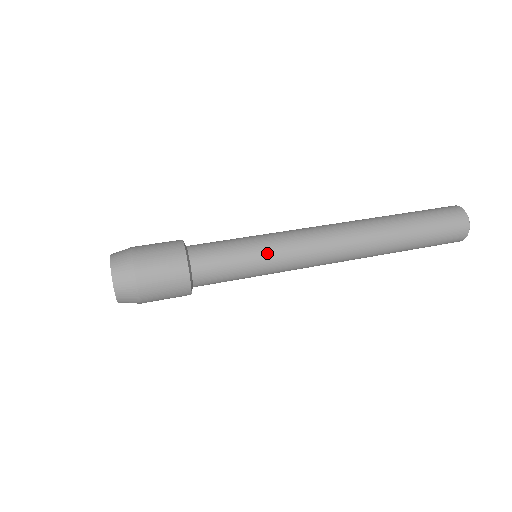
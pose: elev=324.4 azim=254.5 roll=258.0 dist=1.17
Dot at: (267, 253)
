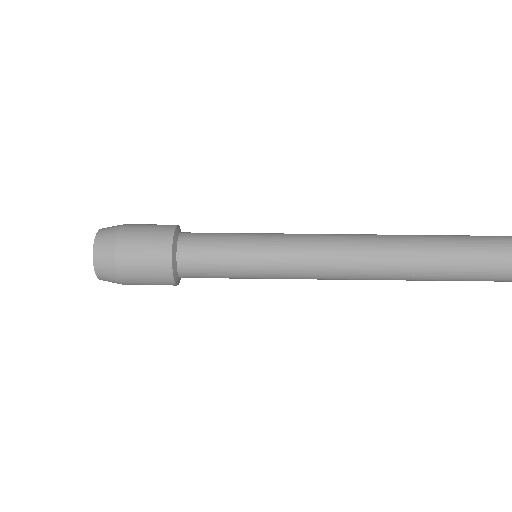
Dot at: (264, 259)
